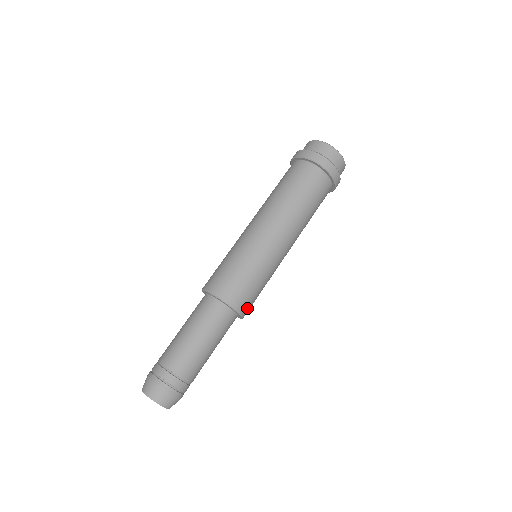
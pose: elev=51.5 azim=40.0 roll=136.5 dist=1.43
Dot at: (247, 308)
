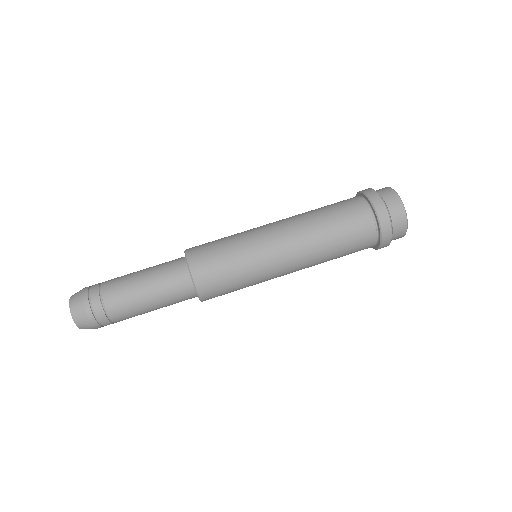
Dot at: (211, 298)
